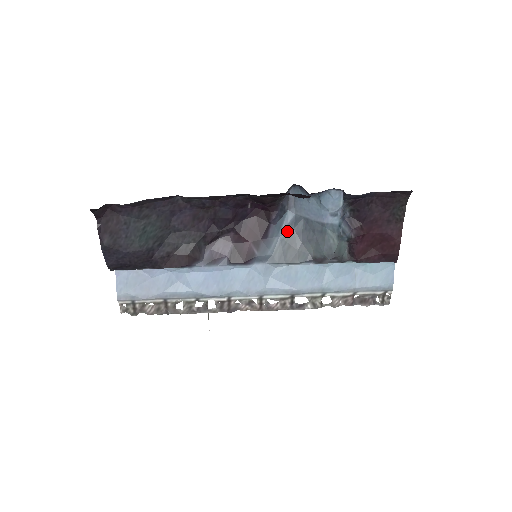
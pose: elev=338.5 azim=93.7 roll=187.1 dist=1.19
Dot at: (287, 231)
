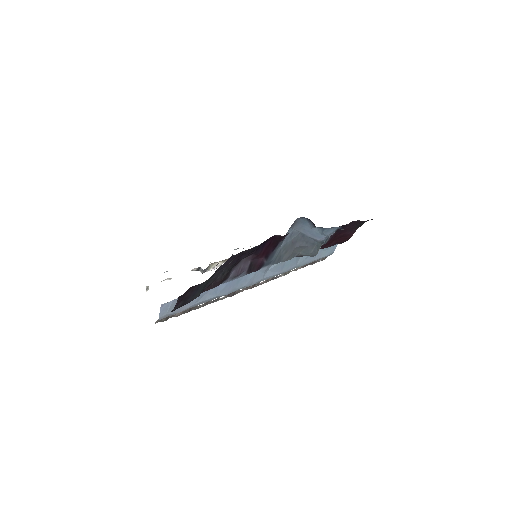
Dot at: (286, 242)
